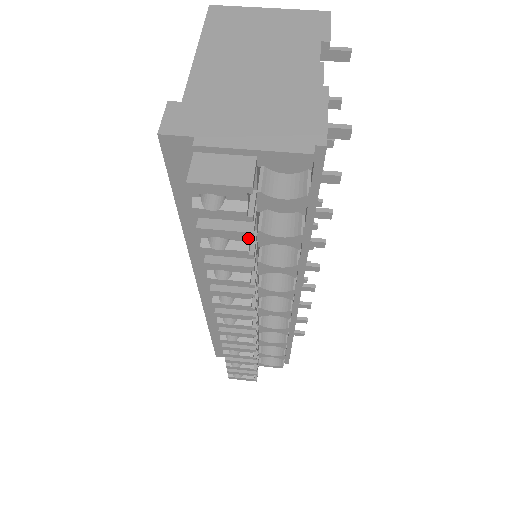
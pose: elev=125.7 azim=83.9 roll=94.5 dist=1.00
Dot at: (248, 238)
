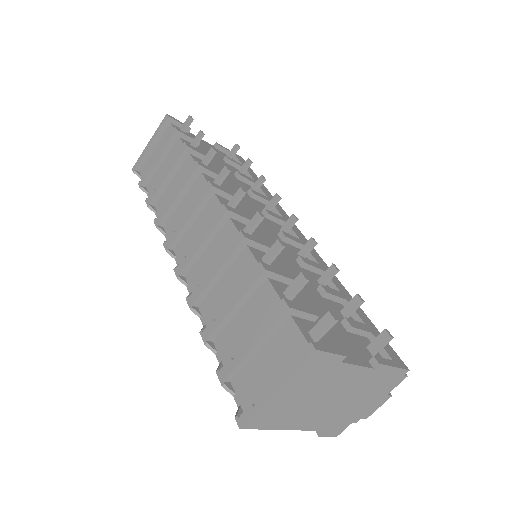
Dot at: occluded
